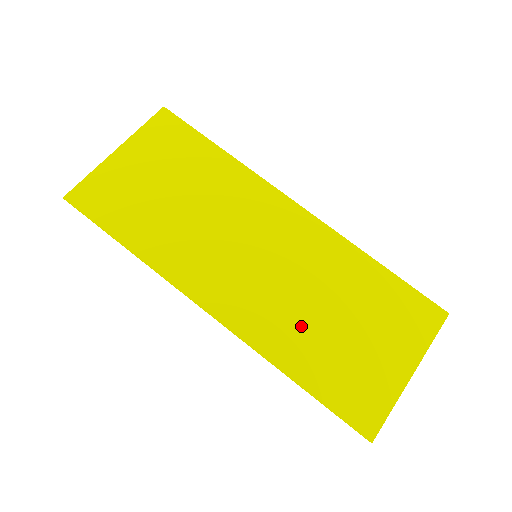
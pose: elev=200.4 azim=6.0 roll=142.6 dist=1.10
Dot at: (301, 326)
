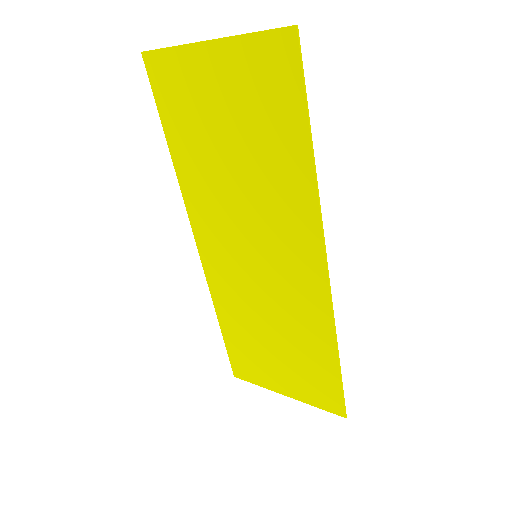
Dot at: (246, 314)
